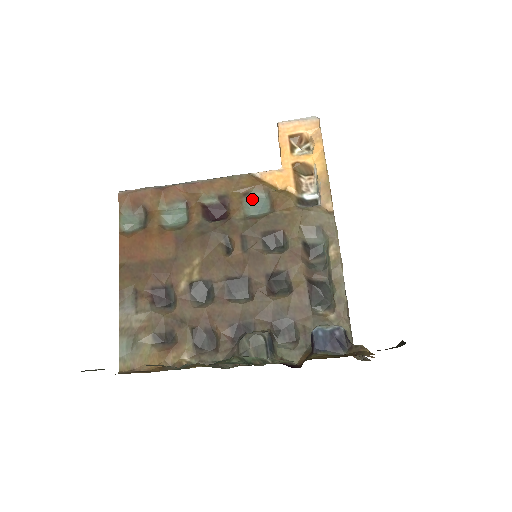
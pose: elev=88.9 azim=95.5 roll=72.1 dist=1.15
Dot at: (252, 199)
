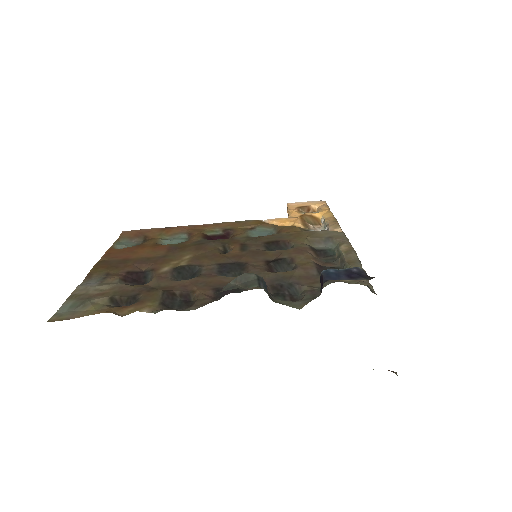
Dot at: (257, 231)
